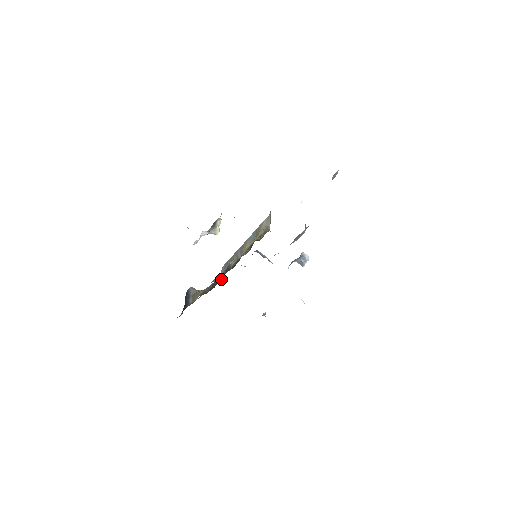
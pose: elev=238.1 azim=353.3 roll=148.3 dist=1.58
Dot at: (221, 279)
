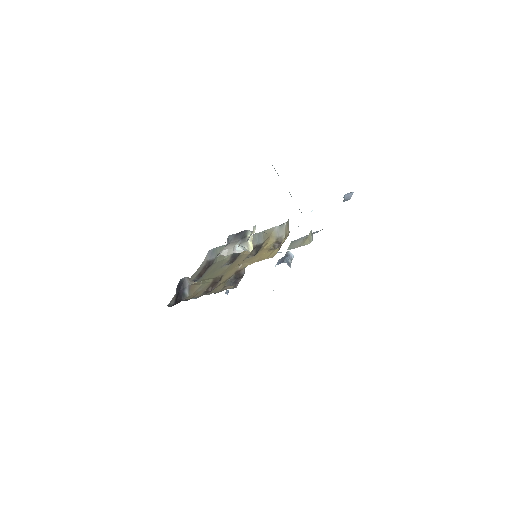
Dot at: (234, 286)
